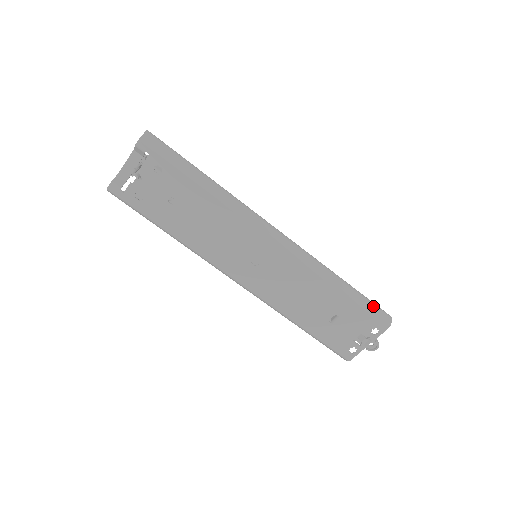
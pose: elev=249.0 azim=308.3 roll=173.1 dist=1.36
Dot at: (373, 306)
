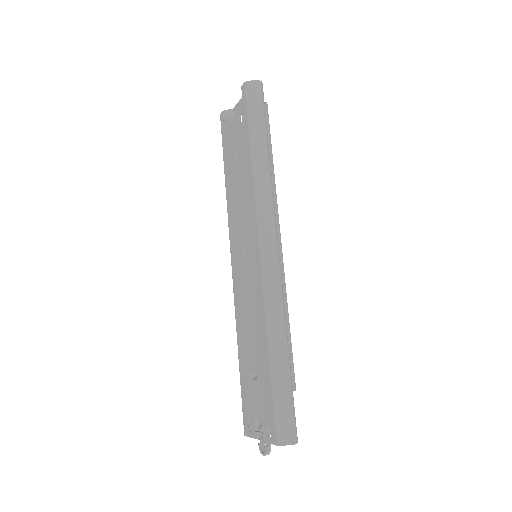
Dot at: (285, 407)
